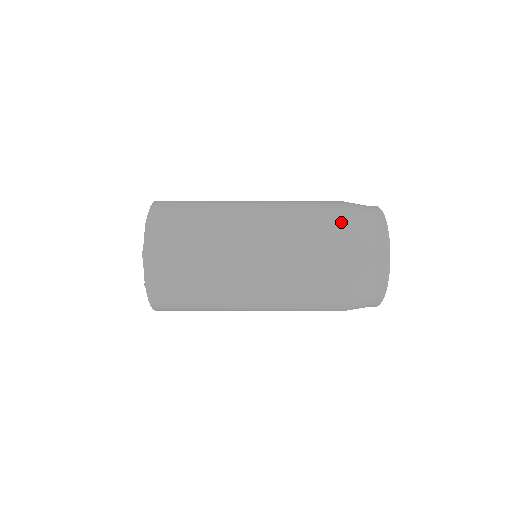
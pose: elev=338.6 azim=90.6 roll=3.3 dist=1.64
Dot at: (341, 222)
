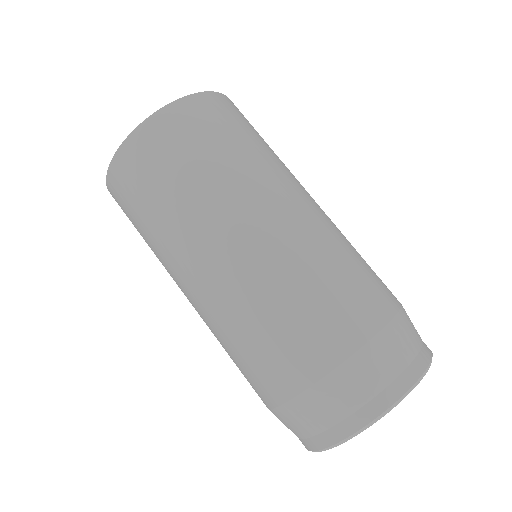
Dot at: (262, 399)
